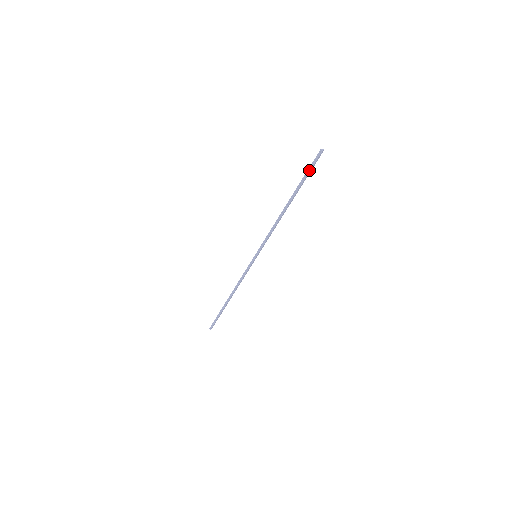
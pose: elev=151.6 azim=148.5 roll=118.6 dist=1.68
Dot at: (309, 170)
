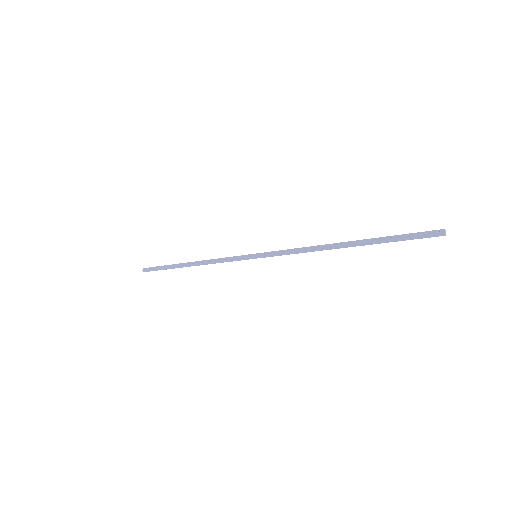
Dot at: (407, 239)
